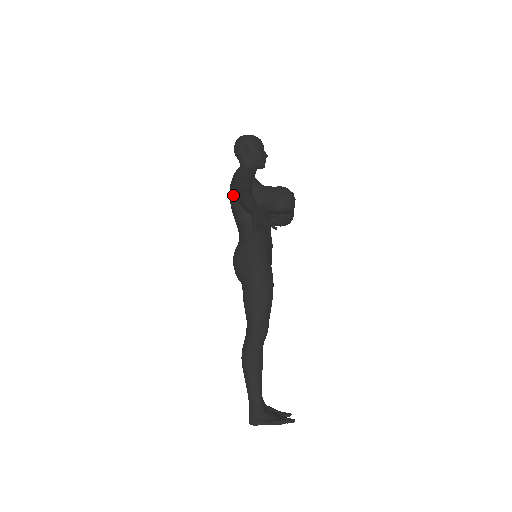
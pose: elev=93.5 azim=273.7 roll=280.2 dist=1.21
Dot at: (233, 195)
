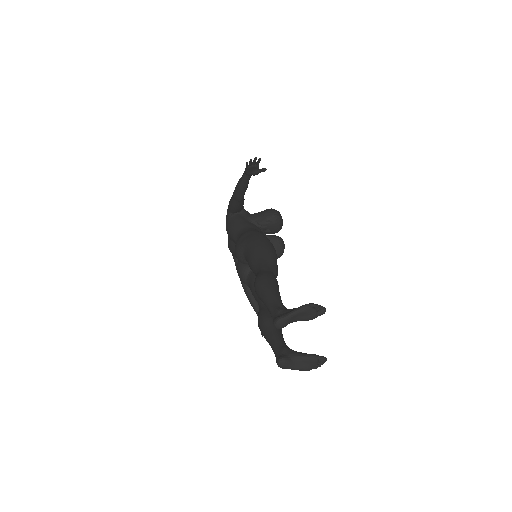
Dot at: (229, 221)
